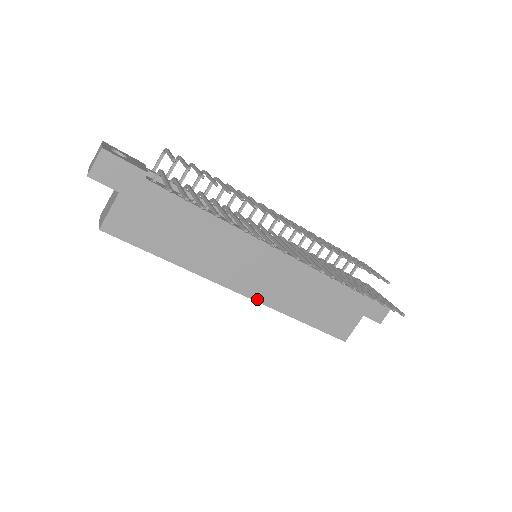
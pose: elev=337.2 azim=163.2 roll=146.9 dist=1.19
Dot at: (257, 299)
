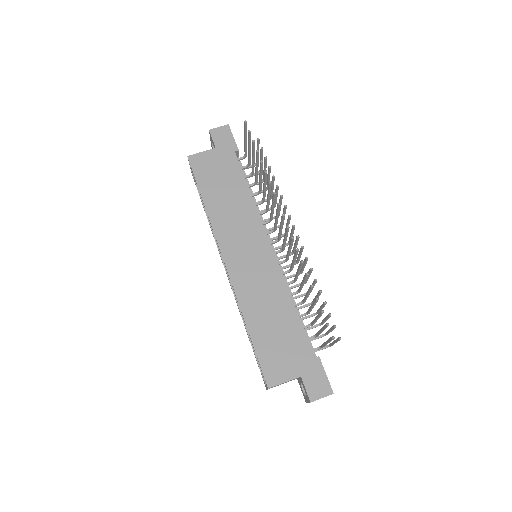
Dot at: (232, 278)
